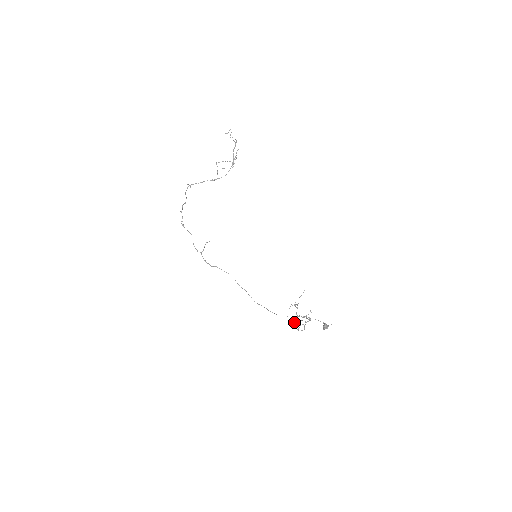
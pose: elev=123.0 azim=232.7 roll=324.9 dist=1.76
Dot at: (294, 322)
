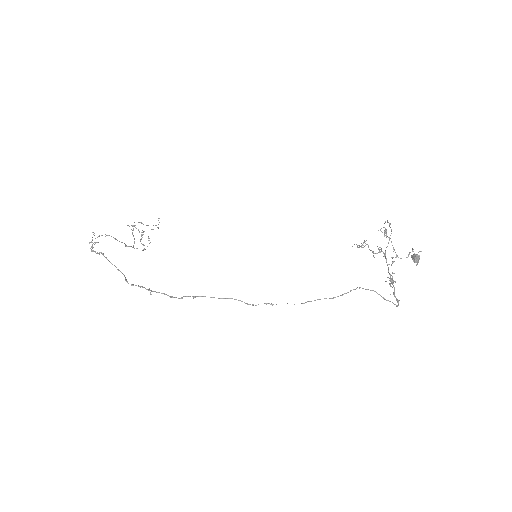
Dot at: (386, 232)
